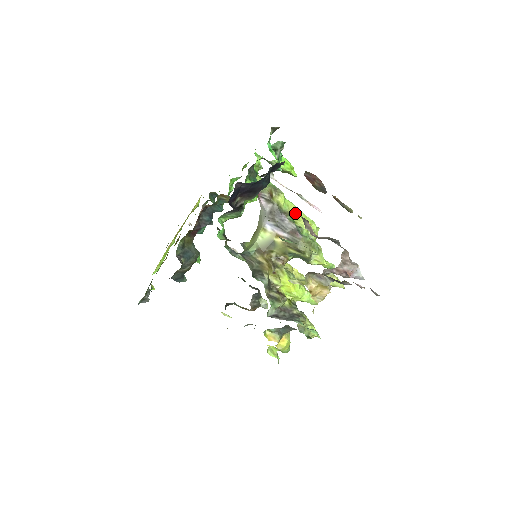
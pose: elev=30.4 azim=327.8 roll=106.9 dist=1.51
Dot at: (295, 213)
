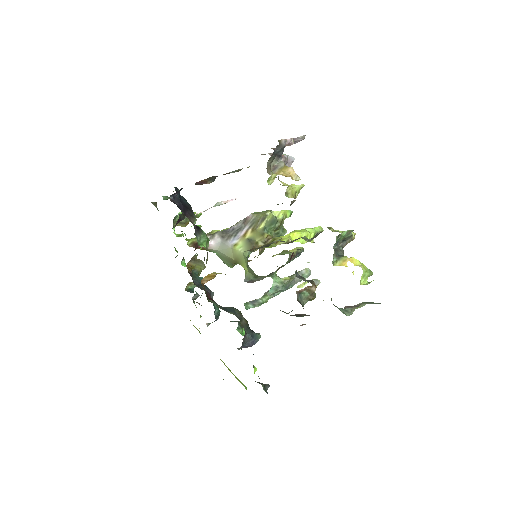
Dot at: occluded
